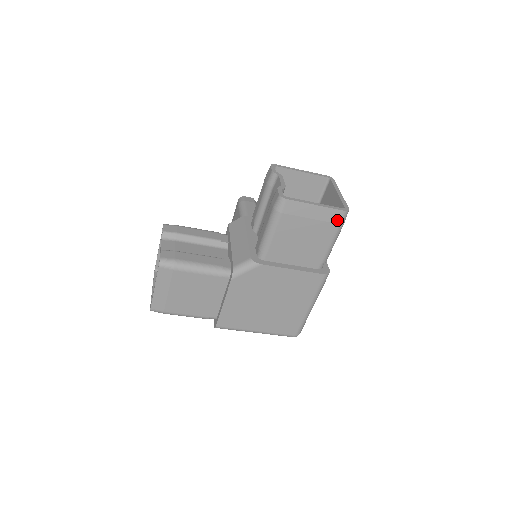
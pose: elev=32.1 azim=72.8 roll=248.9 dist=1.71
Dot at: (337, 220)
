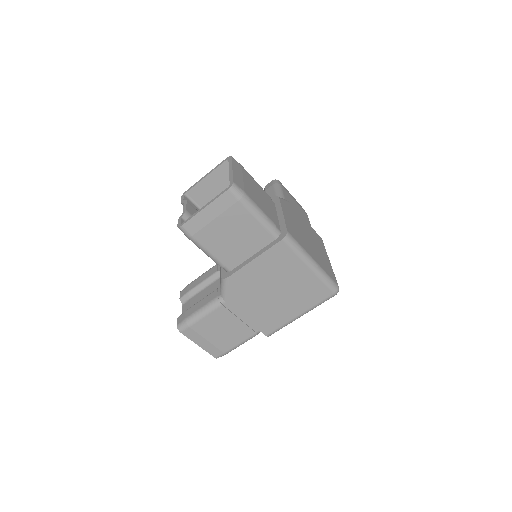
Dot at: (233, 200)
